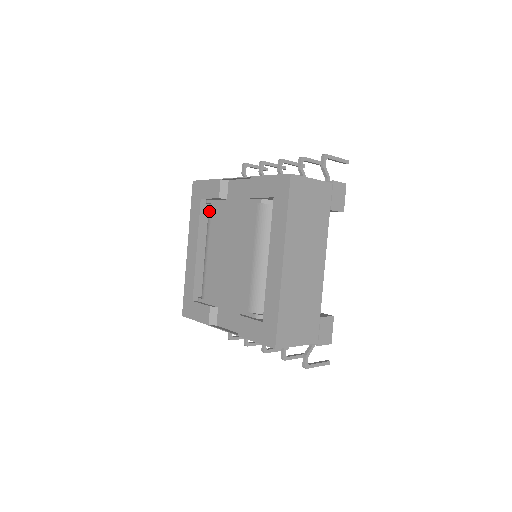
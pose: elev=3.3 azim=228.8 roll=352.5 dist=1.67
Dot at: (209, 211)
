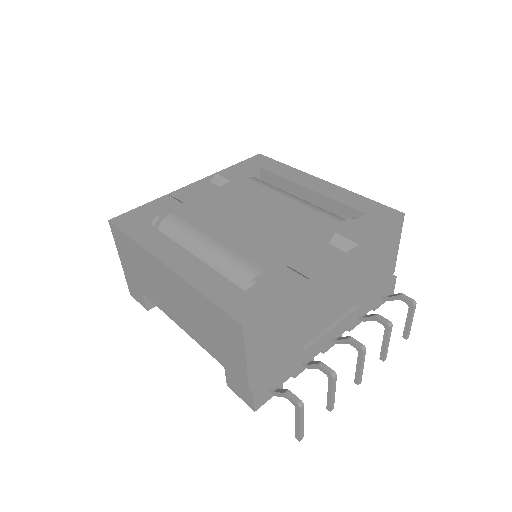
Dot at: (173, 218)
